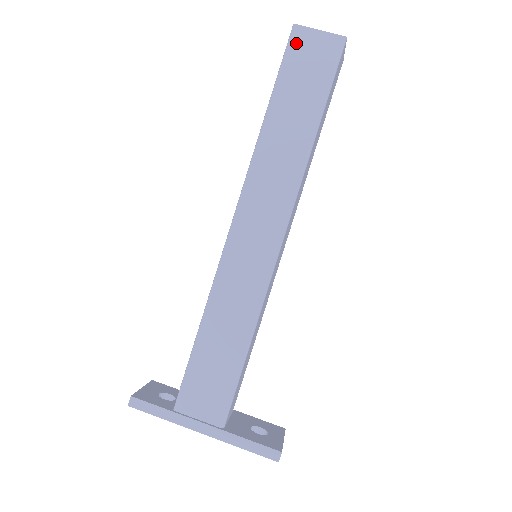
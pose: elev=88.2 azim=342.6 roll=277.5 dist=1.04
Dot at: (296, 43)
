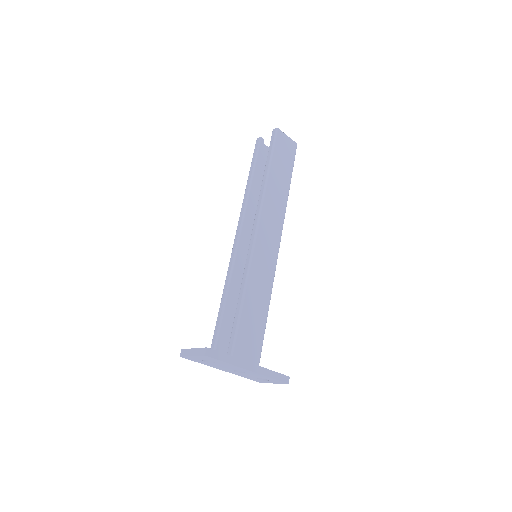
Dot at: (279, 138)
